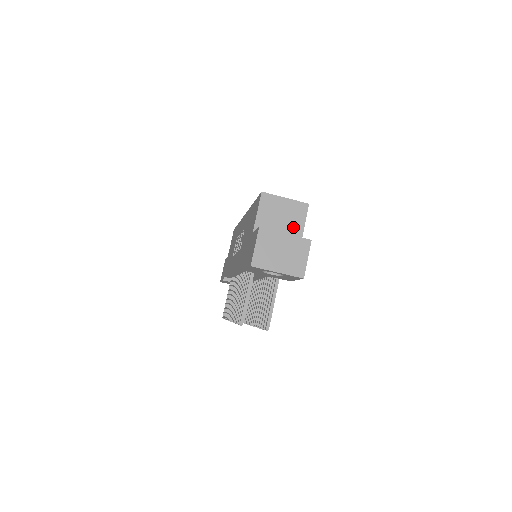
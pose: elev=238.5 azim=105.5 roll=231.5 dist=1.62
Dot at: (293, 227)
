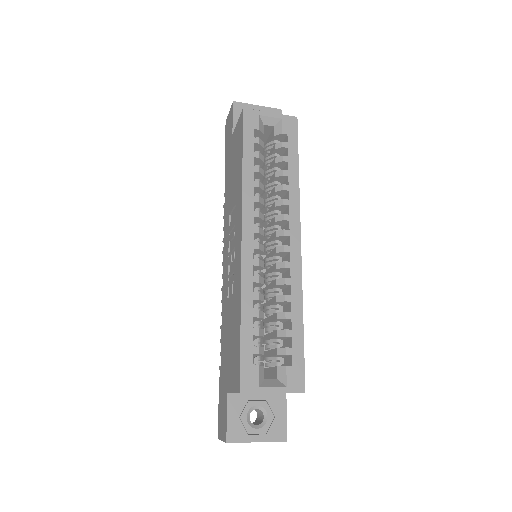
Dot at: occluded
